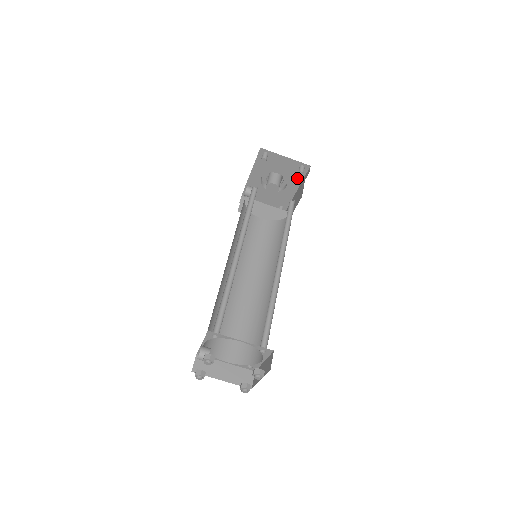
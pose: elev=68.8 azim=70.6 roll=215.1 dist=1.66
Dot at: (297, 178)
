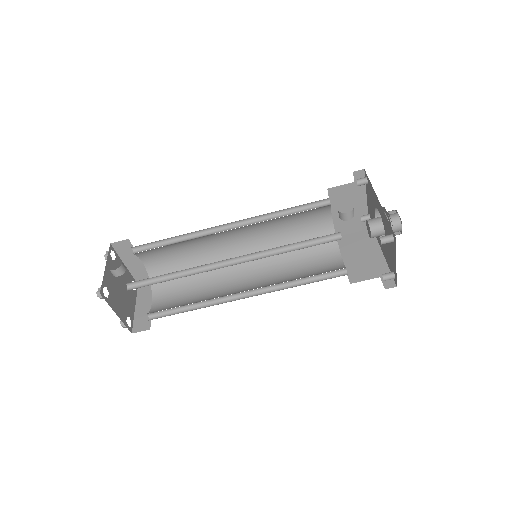
Dot at: (388, 260)
